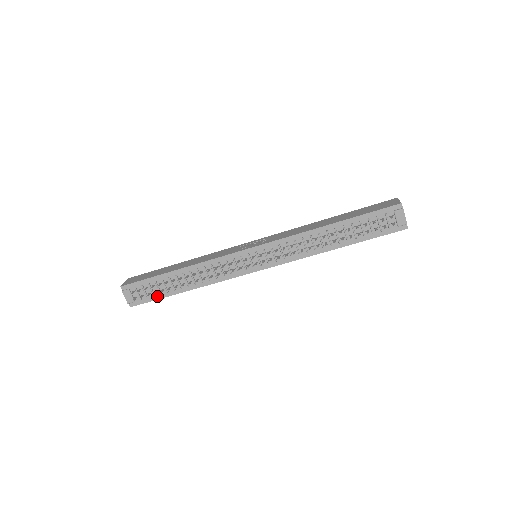
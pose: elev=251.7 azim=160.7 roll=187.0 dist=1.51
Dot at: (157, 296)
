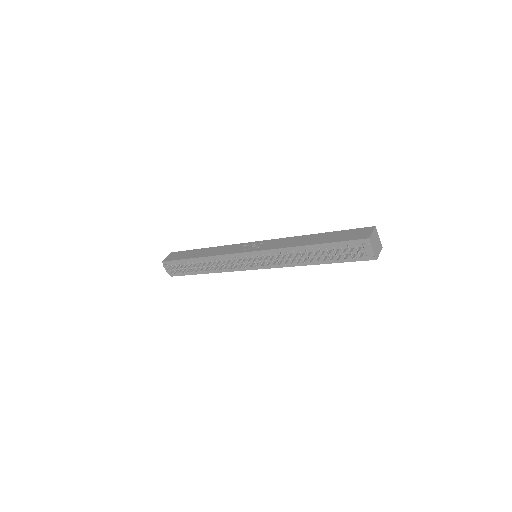
Dot at: (187, 273)
